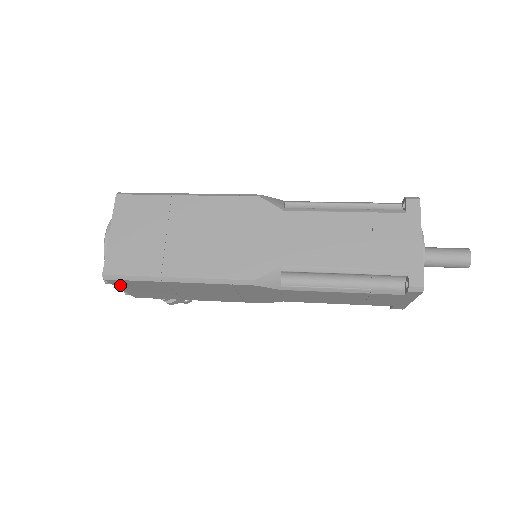
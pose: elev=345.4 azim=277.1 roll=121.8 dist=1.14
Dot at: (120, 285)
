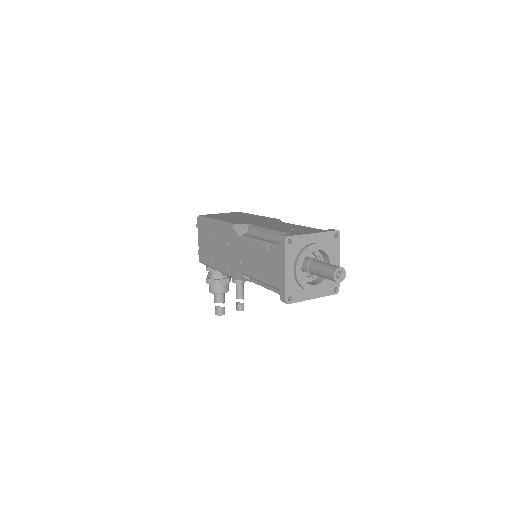
Dot at: (199, 230)
